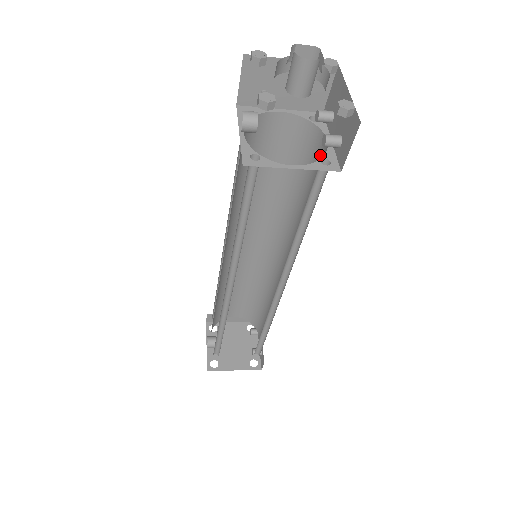
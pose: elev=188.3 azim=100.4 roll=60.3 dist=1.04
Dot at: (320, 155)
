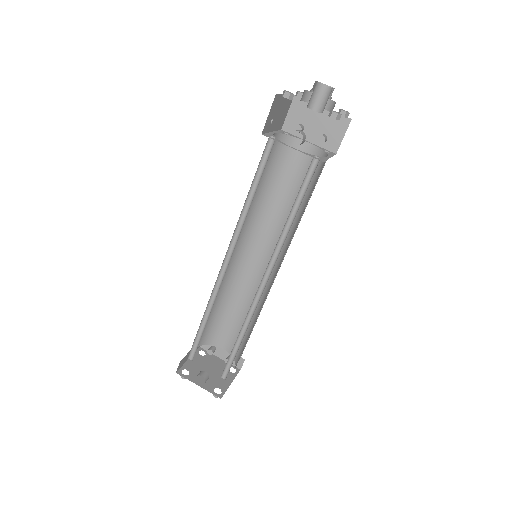
Dot at: (300, 155)
